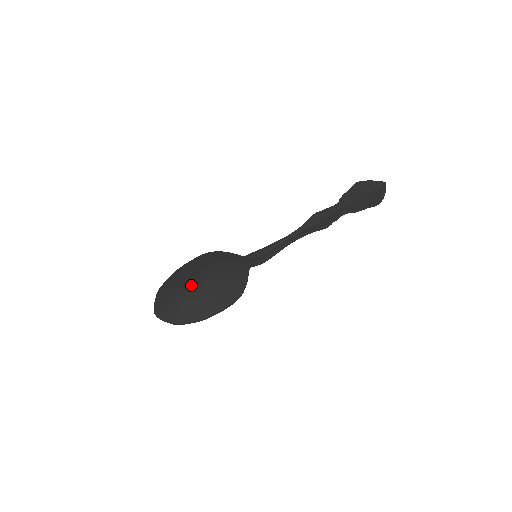
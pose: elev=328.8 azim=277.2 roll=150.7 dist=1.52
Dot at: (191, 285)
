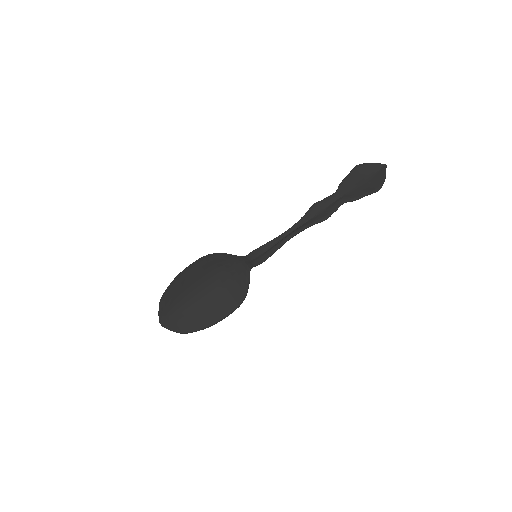
Dot at: (193, 293)
